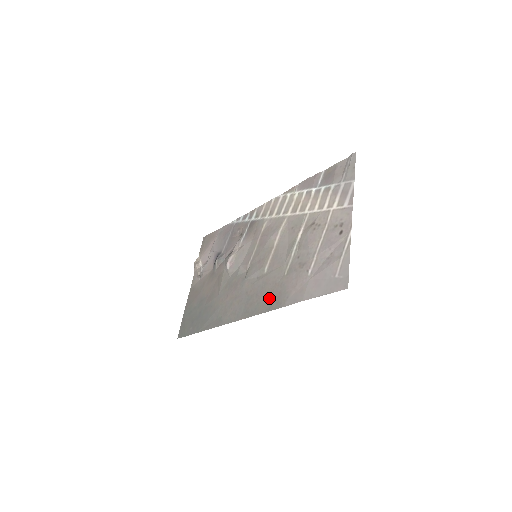
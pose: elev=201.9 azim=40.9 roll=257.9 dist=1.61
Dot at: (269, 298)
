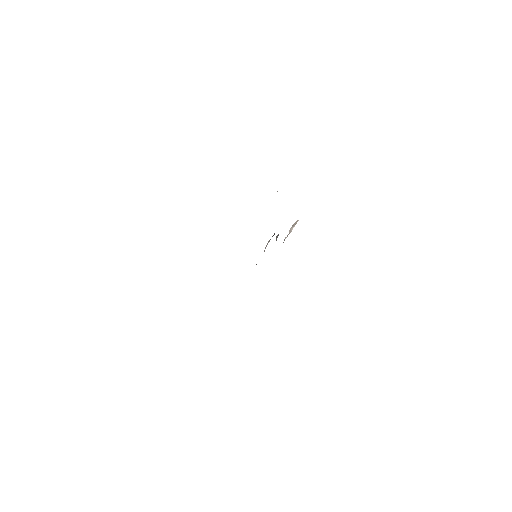
Dot at: occluded
